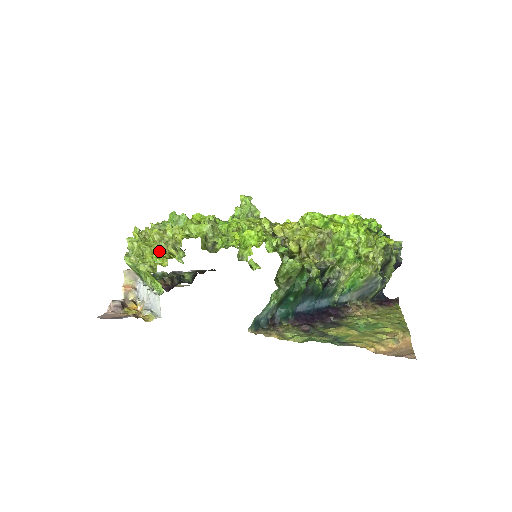
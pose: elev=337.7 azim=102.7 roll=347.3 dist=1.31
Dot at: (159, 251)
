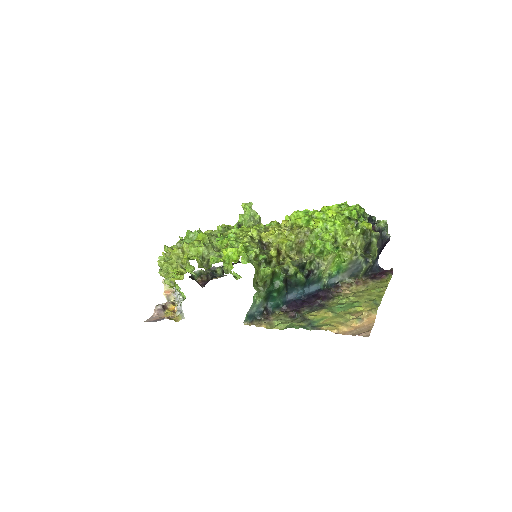
Dot at: (177, 268)
